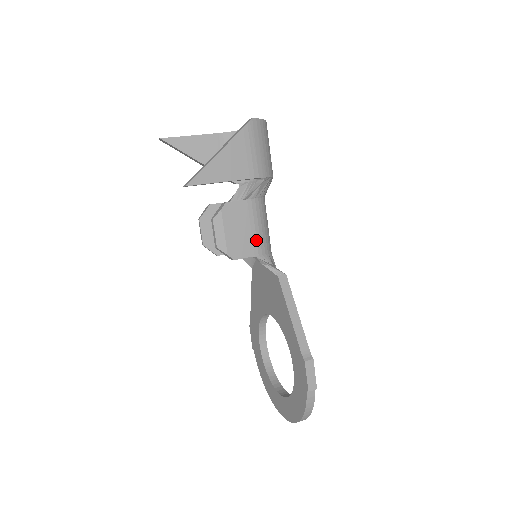
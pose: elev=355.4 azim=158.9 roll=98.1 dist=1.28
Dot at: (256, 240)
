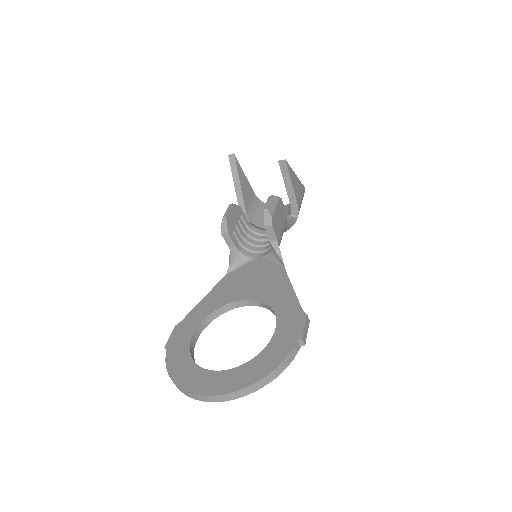
Dot at: (281, 236)
